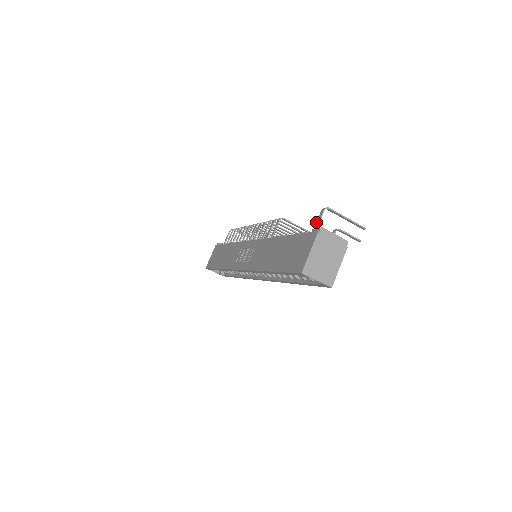
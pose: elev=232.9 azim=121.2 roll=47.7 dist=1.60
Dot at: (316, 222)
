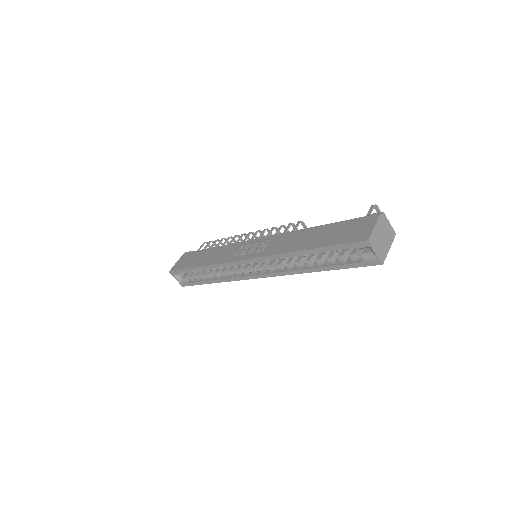
Dot at: (367, 213)
